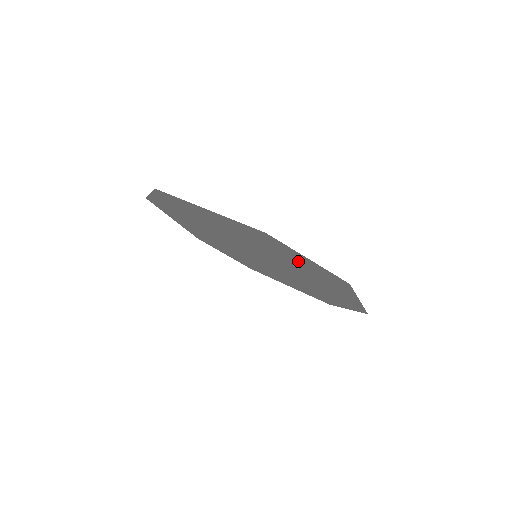
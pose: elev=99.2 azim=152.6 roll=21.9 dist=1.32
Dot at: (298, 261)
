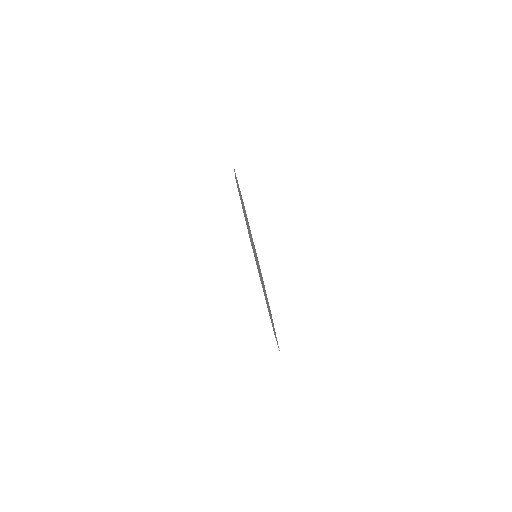
Dot at: occluded
